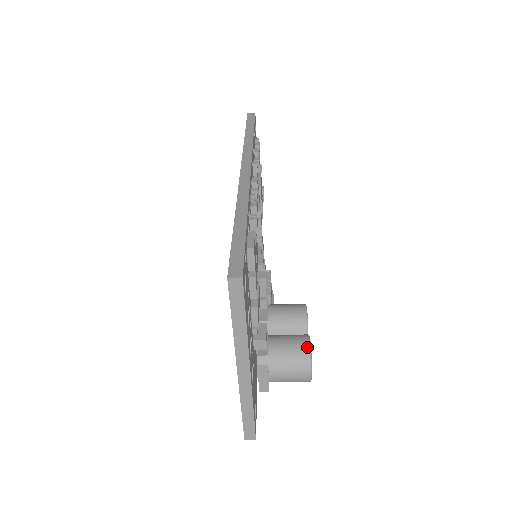
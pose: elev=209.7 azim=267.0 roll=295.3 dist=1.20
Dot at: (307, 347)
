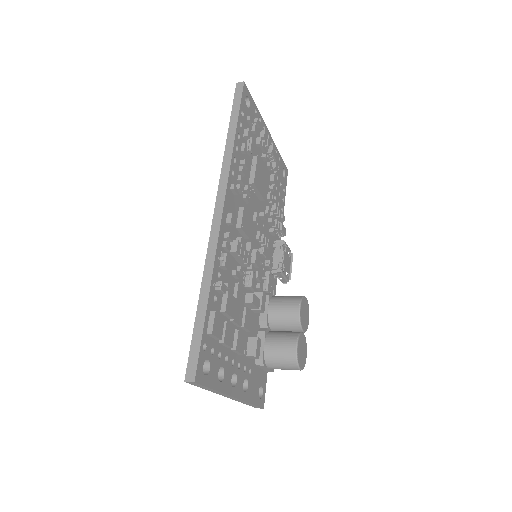
Dot at: (294, 352)
